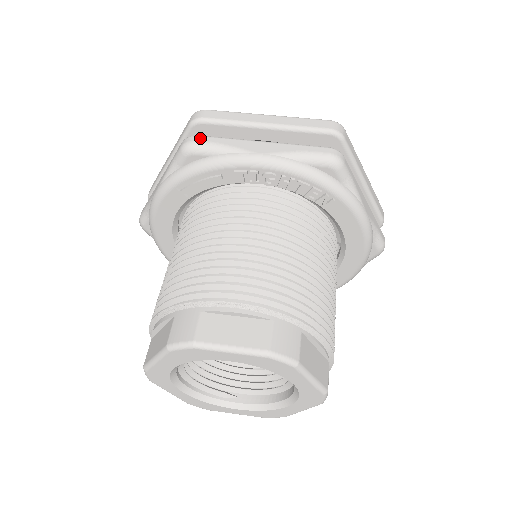
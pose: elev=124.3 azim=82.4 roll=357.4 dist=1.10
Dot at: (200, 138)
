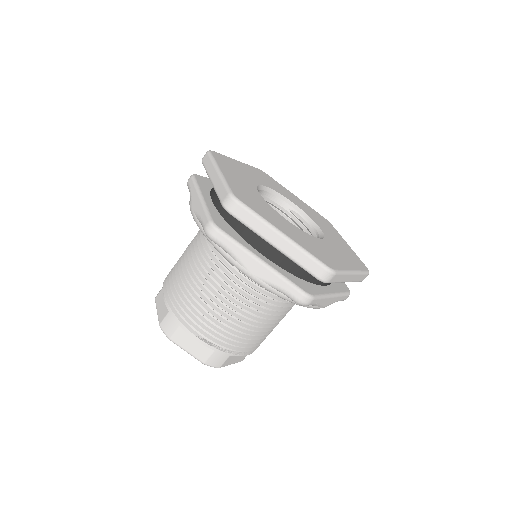
Dot at: (218, 236)
